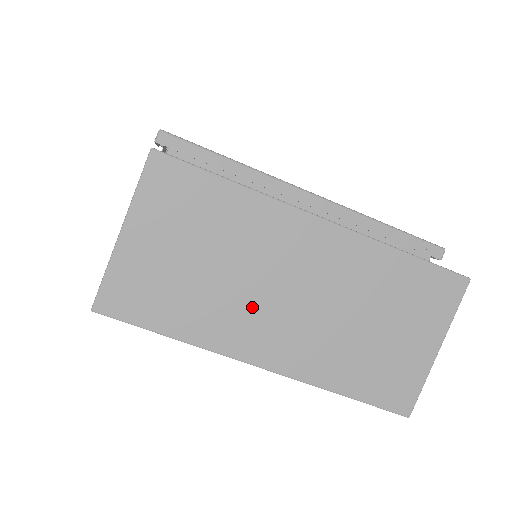
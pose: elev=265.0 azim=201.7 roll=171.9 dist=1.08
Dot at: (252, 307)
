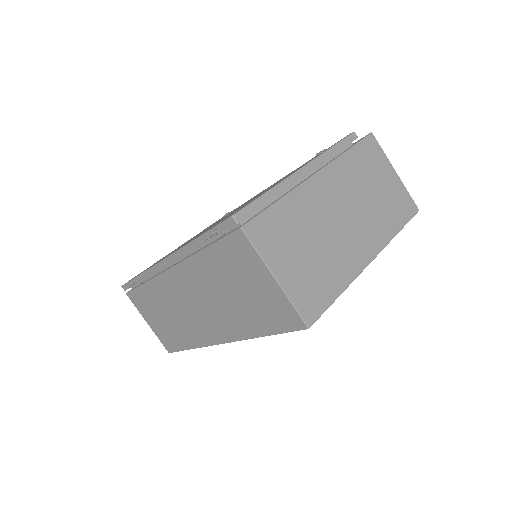
Dot at: (343, 241)
